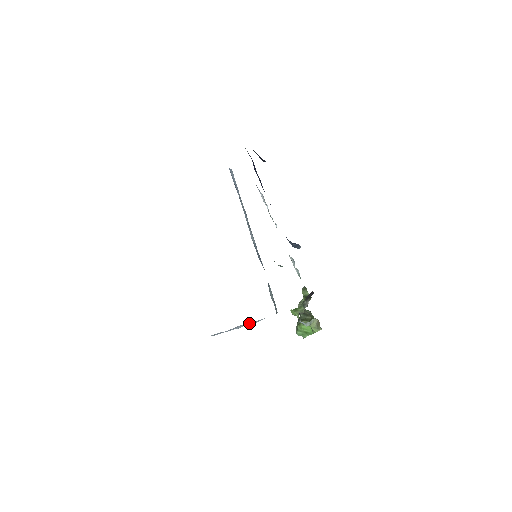
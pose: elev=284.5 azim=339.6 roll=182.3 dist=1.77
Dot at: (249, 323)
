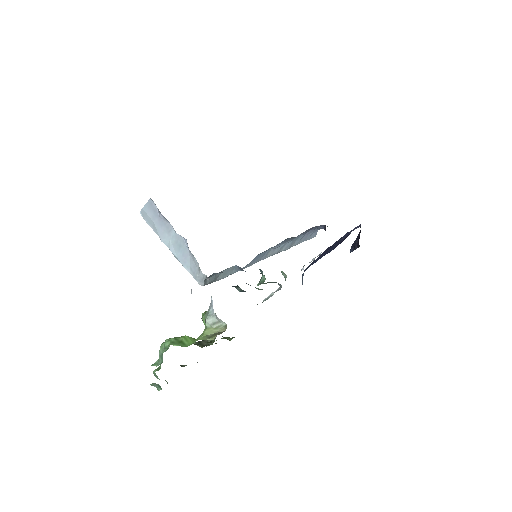
Dot at: (180, 246)
